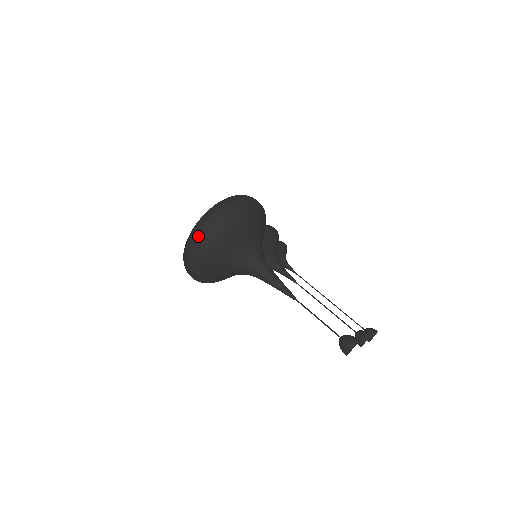
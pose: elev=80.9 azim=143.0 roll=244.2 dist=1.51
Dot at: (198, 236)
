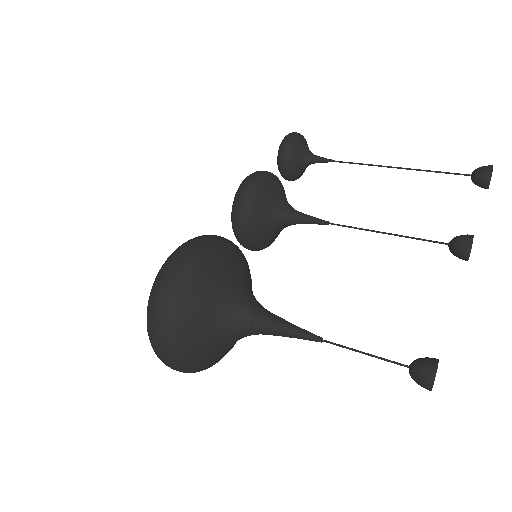
Dot at: (166, 365)
